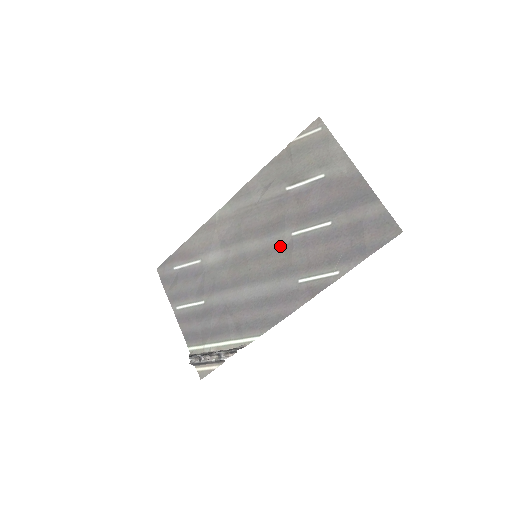
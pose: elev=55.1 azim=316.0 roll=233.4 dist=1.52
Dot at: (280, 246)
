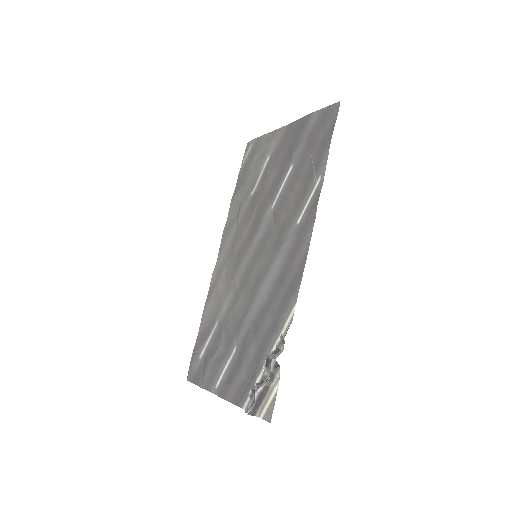
Dot at: (269, 226)
